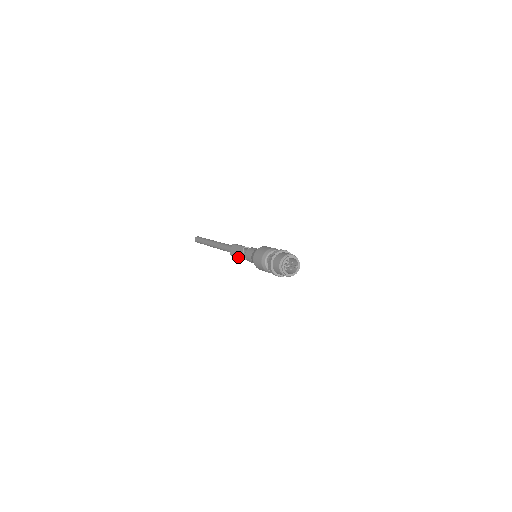
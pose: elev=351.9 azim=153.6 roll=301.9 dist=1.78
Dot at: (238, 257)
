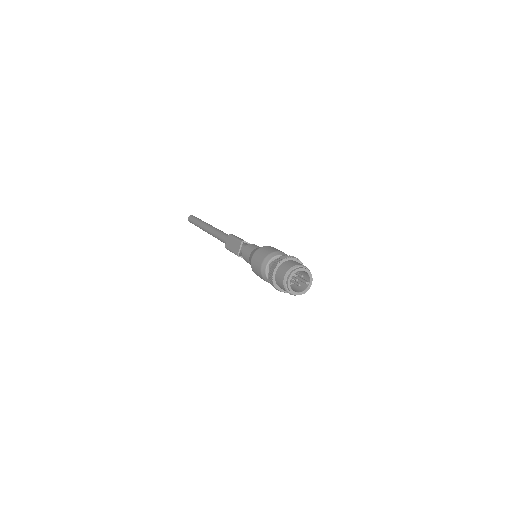
Dot at: (234, 253)
